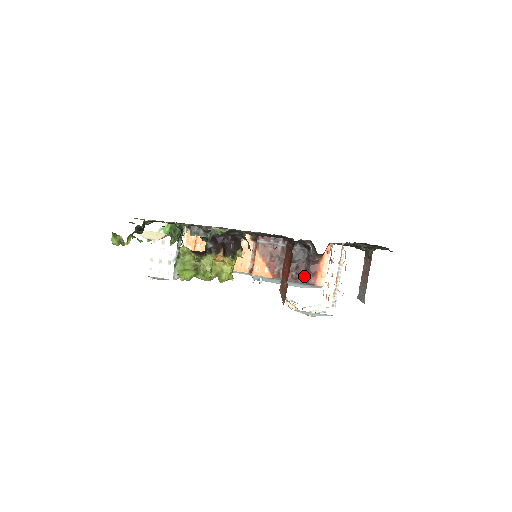
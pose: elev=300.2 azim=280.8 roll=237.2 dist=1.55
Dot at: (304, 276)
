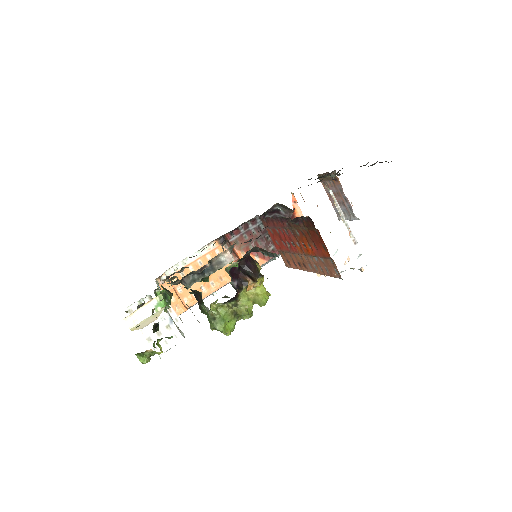
Dot at: occluded
